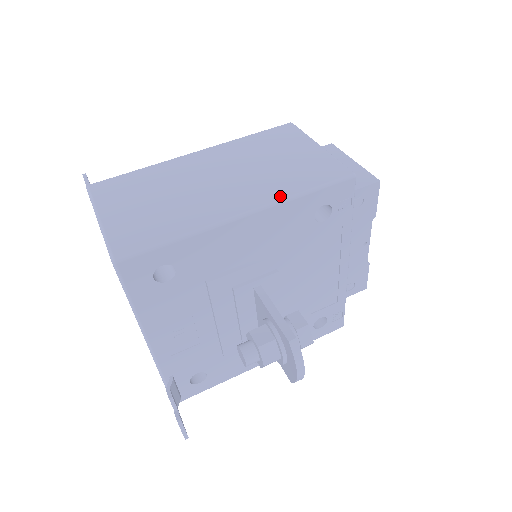
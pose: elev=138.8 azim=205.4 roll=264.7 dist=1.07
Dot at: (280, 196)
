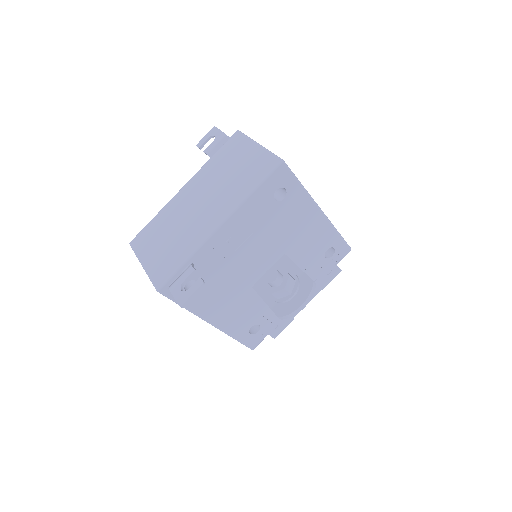
Dot at: occluded
